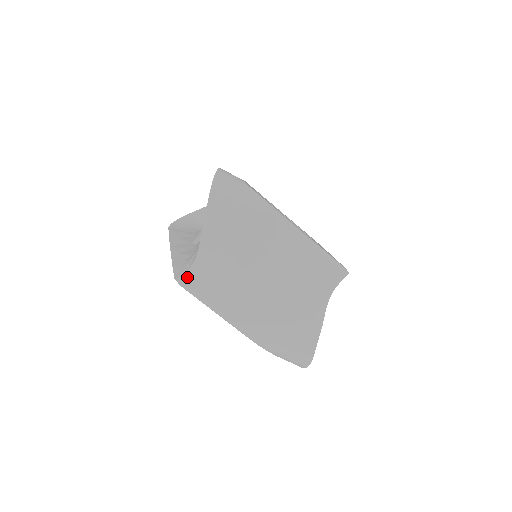
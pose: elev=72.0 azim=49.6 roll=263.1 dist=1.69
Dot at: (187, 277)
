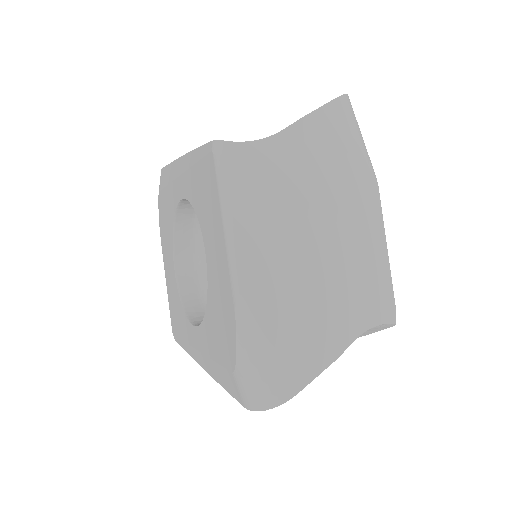
Dot at: (235, 148)
